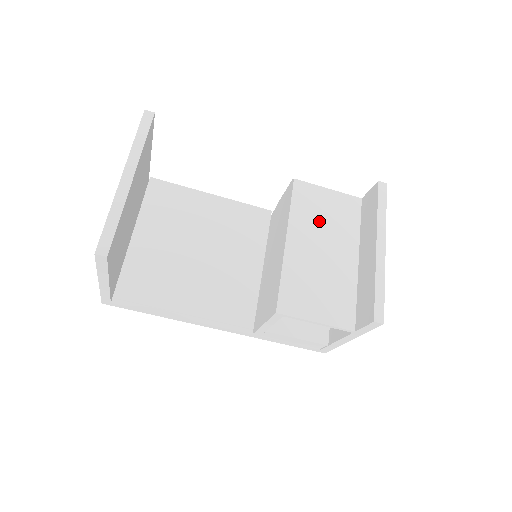
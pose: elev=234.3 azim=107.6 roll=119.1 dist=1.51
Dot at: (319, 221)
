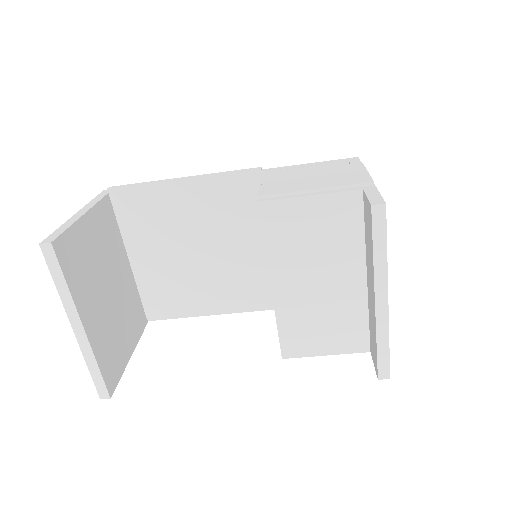
Dot at: (306, 248)
